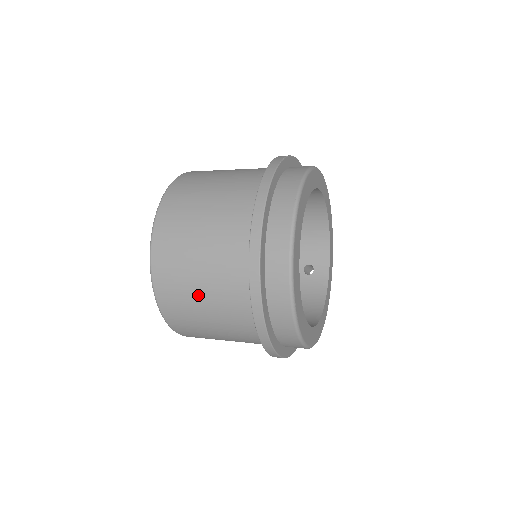
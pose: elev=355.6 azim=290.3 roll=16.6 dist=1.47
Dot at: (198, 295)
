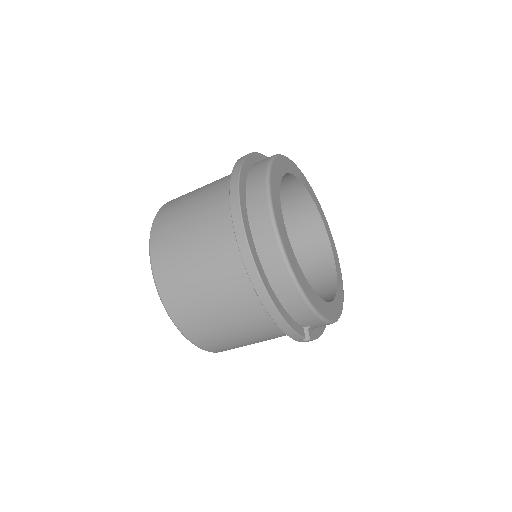
Dot at: occluded
